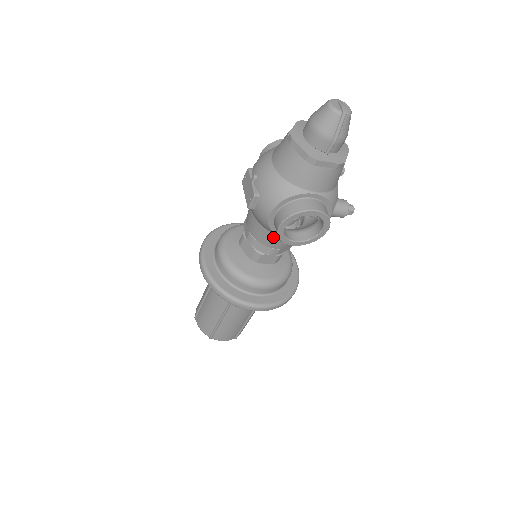
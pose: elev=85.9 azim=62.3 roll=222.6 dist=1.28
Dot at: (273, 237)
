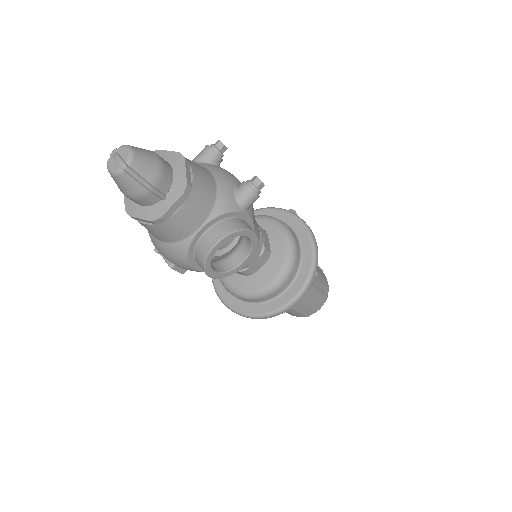
Dot at: occluded
